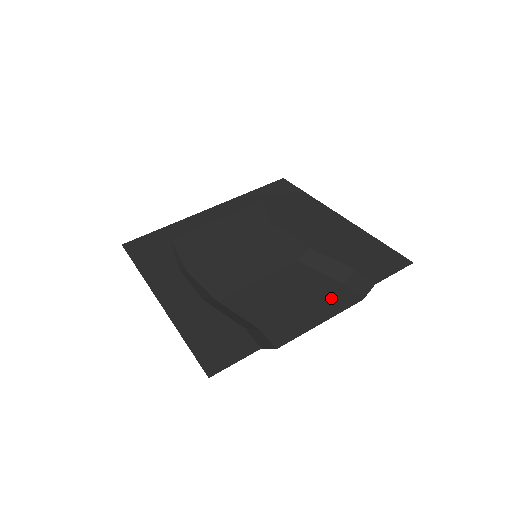
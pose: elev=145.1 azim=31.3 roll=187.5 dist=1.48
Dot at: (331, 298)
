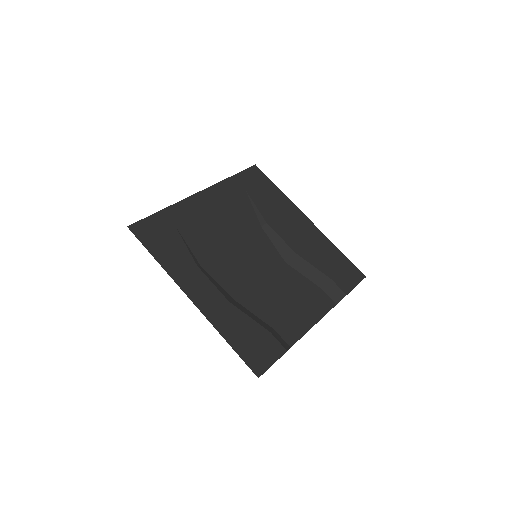
Dot at: (316, 302)
